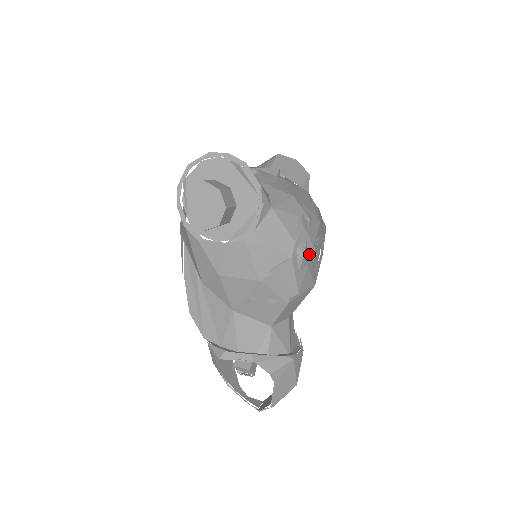
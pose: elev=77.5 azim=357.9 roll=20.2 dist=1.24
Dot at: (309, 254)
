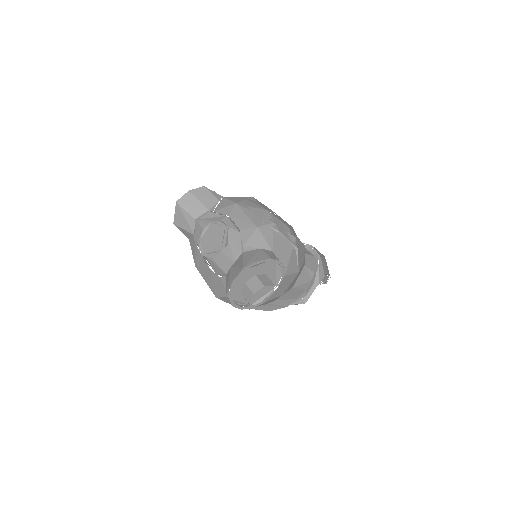
Dot at: (291, 232)
